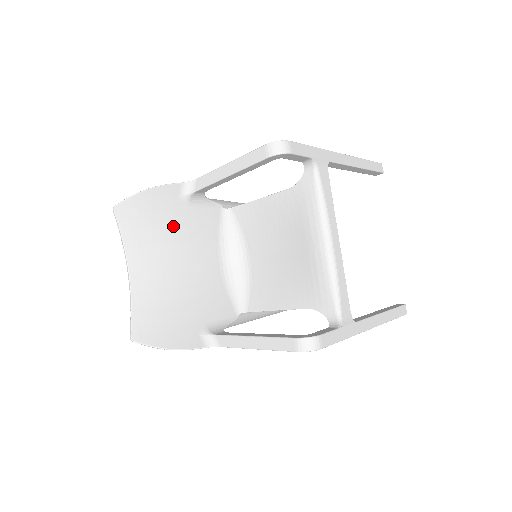
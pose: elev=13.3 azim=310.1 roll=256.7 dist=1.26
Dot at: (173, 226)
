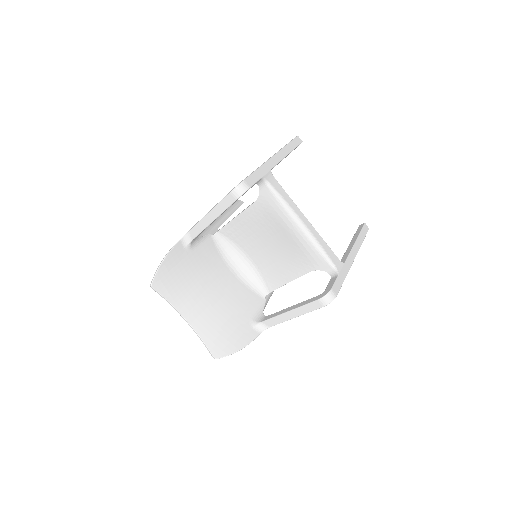
Dot at: (191, 270)
